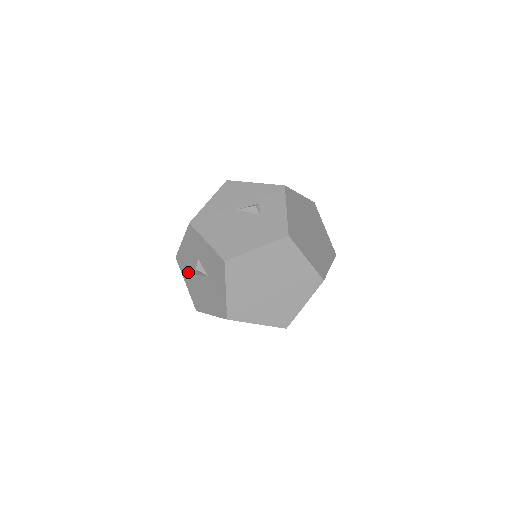
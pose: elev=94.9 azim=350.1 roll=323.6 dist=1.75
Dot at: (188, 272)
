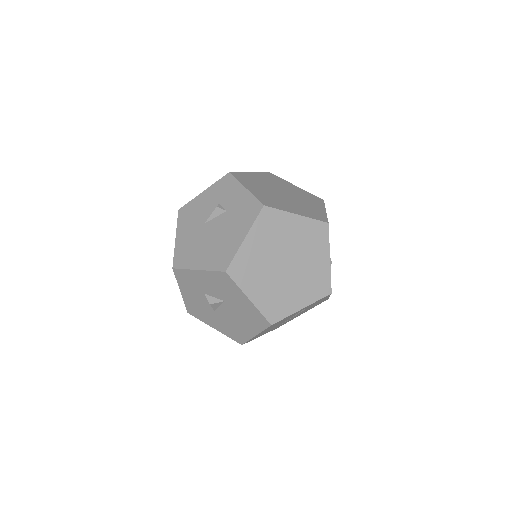
Dot at: (207, 315)
